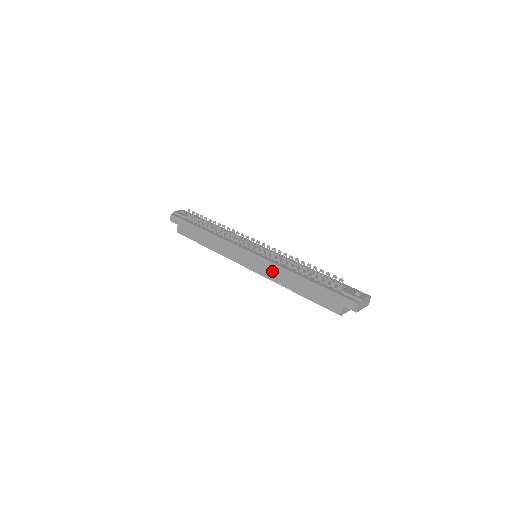
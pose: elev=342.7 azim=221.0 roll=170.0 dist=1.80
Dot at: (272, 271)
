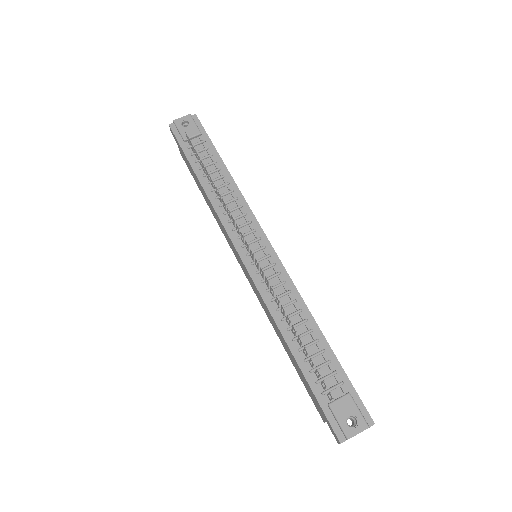
Dot at: (262, 303)
